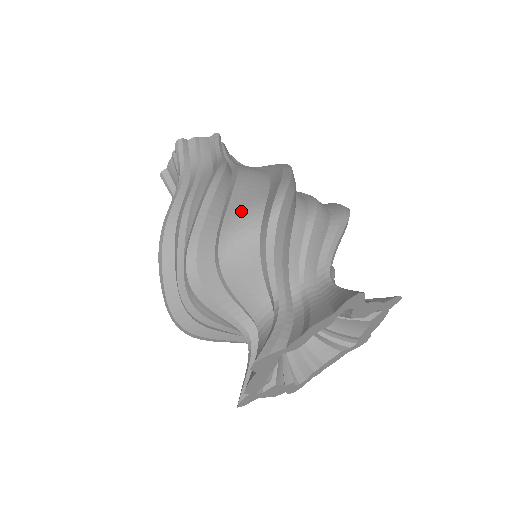
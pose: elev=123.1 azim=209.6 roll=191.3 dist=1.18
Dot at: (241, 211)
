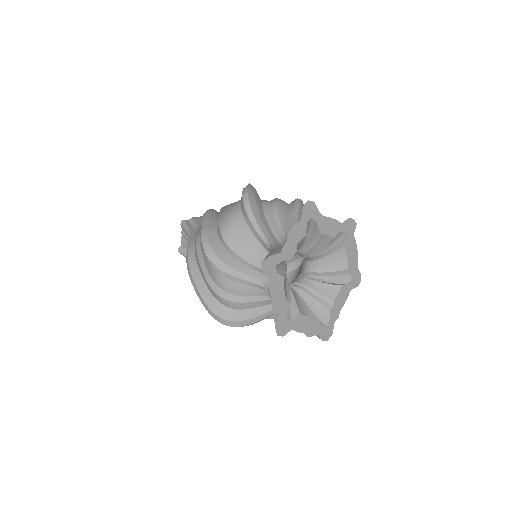
Dot at: (227, 211)
